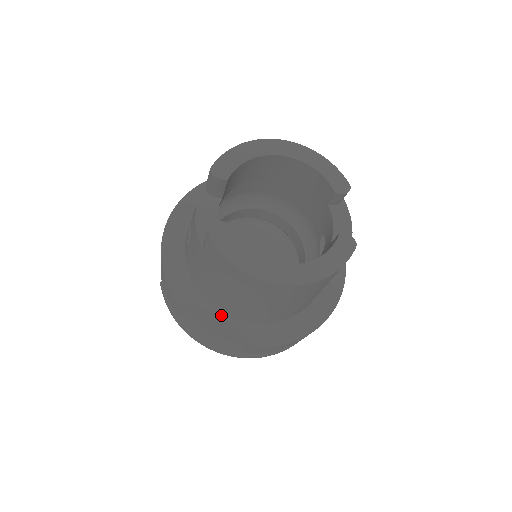
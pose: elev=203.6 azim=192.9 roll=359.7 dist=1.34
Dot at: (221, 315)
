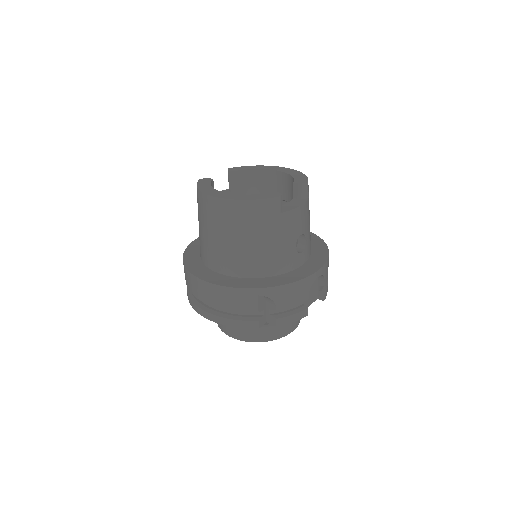
Dot at: (201, 264)
